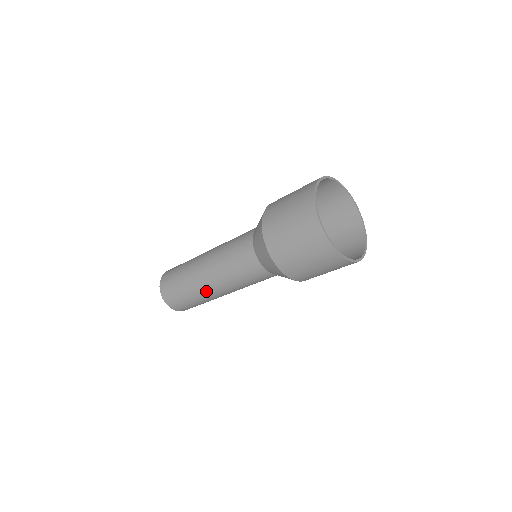
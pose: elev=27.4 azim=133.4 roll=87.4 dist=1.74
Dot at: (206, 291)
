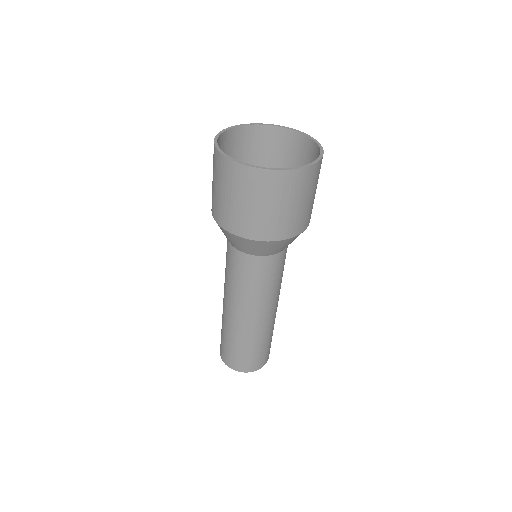
Dot at: (263, 326)
